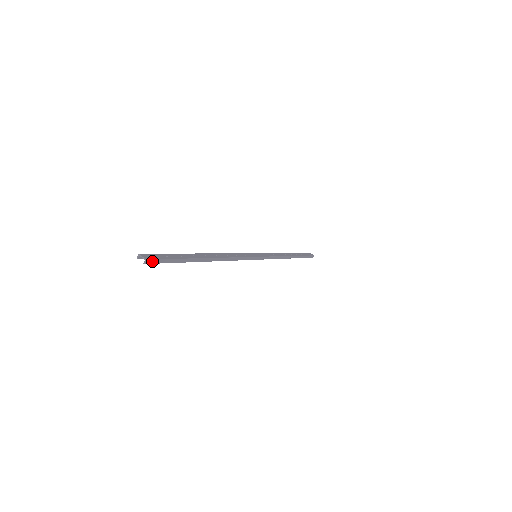
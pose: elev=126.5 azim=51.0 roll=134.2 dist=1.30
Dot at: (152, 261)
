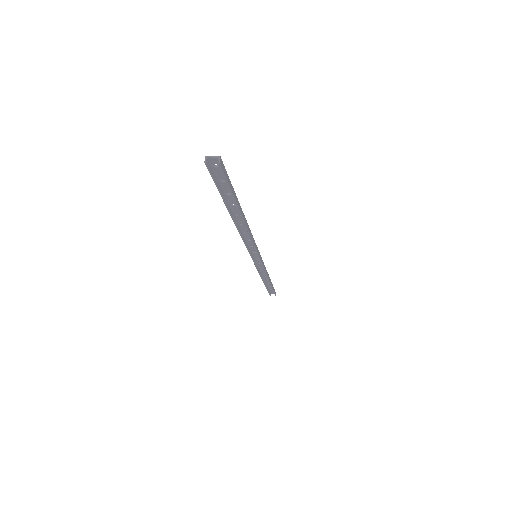
Dot at: (222, 166)
